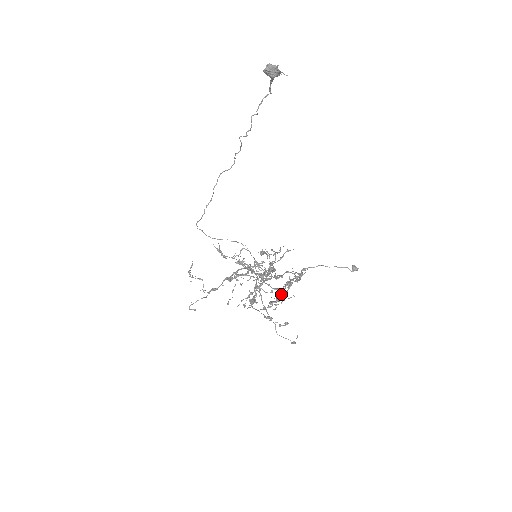
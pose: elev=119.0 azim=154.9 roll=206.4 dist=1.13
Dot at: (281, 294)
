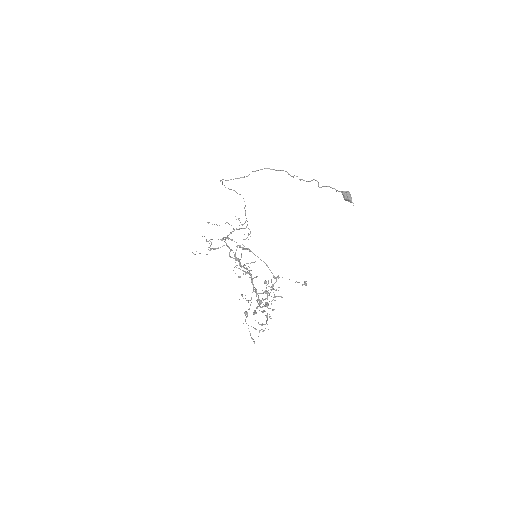
Dot at: (260, 301)
